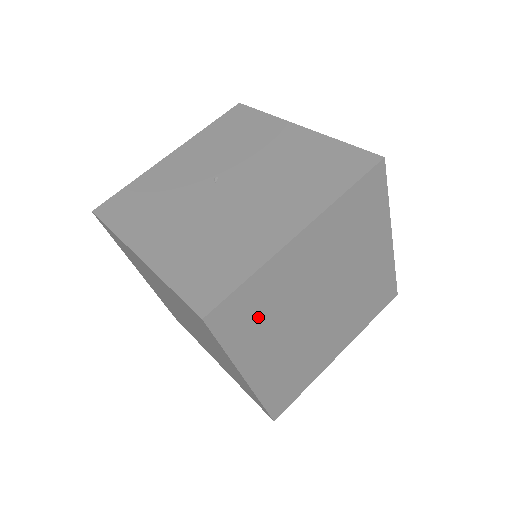
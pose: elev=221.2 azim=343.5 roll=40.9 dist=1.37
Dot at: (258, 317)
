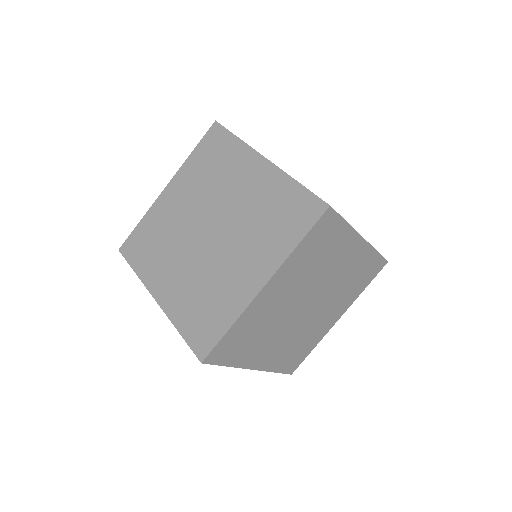
Dot at: (316, 253)
